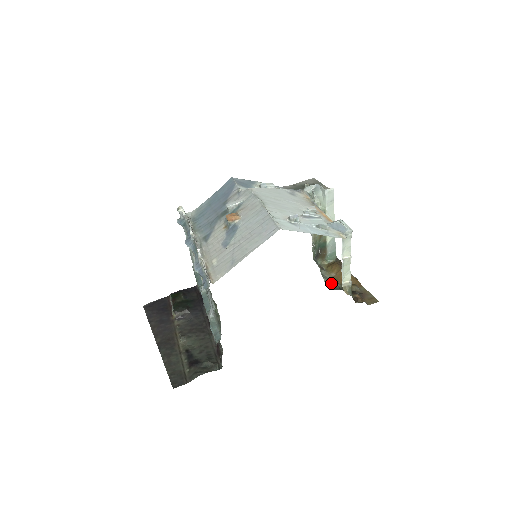
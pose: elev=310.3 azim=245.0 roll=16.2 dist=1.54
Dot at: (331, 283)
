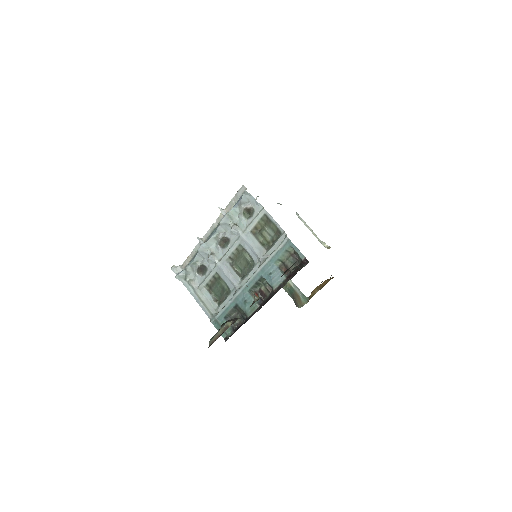
Dot at: occluded
